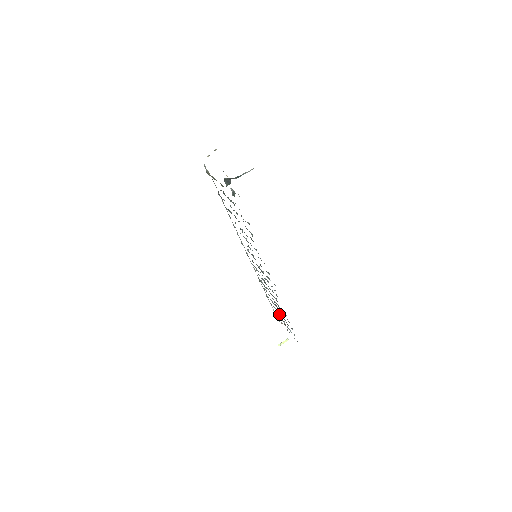
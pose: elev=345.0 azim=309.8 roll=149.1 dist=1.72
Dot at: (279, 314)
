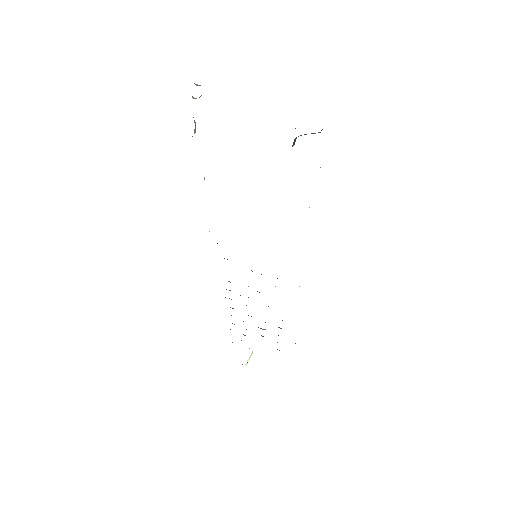
Dot at: occluded
